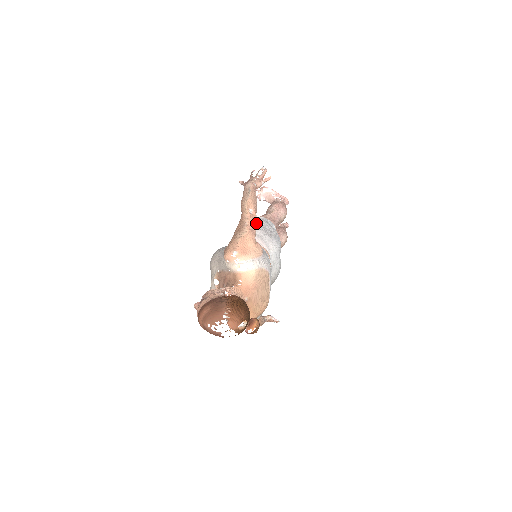
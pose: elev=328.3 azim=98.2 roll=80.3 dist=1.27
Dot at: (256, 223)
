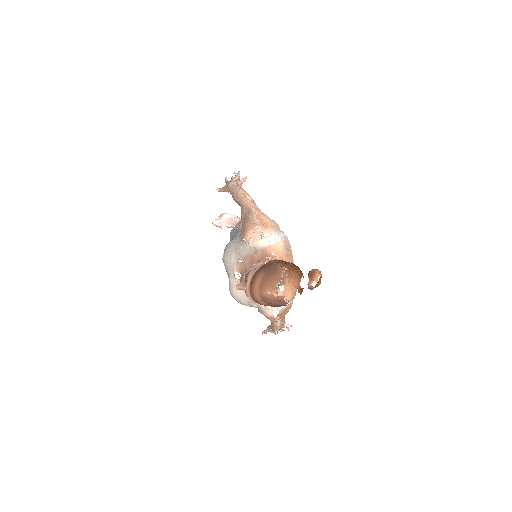
Dot at: occluded
